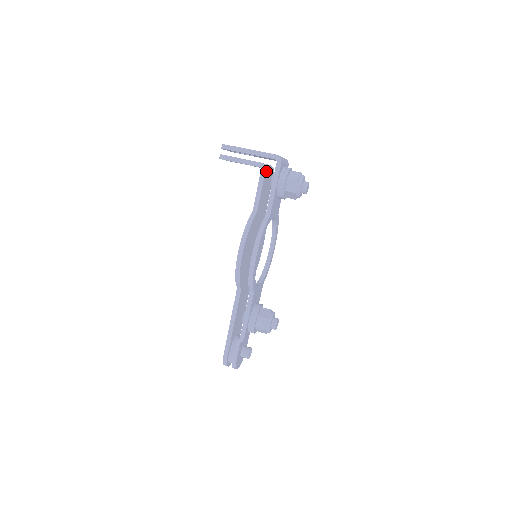
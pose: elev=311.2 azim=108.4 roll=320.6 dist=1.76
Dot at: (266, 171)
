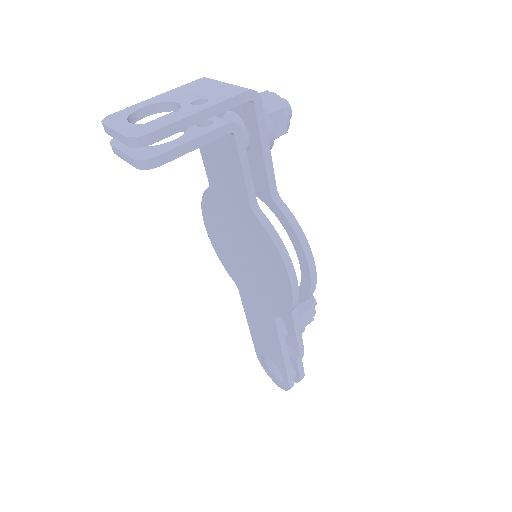
Dot at: (236, 131)
